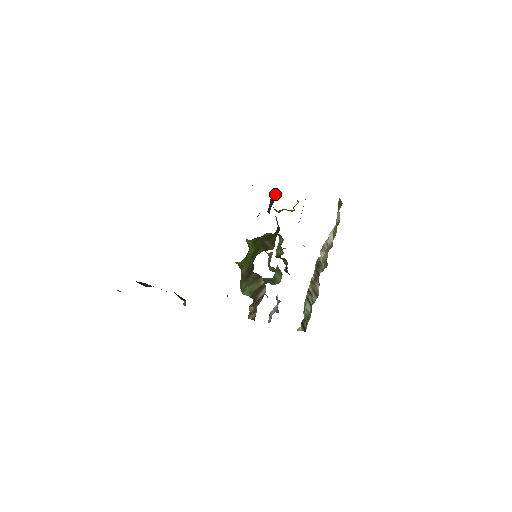
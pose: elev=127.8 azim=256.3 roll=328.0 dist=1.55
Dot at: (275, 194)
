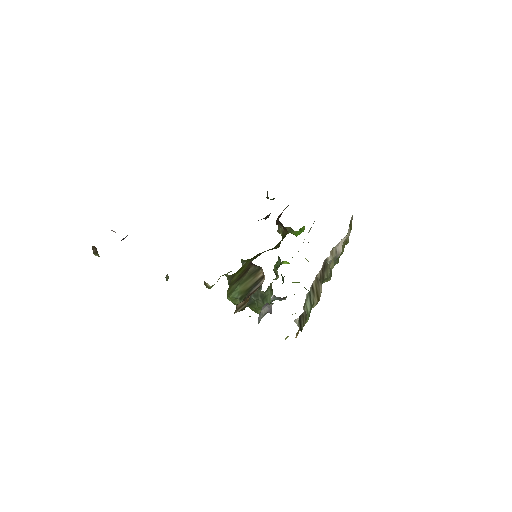
Dot at: (287, 206)
